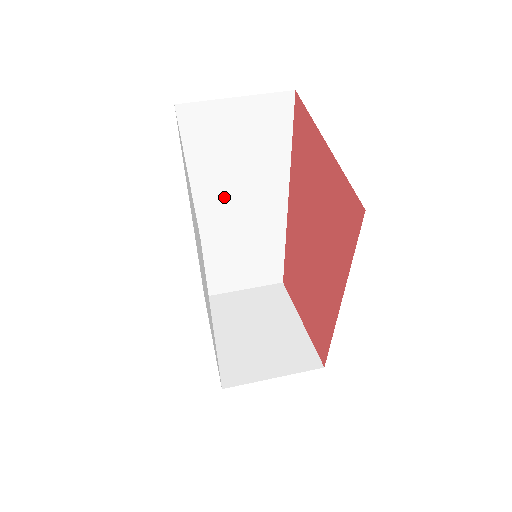
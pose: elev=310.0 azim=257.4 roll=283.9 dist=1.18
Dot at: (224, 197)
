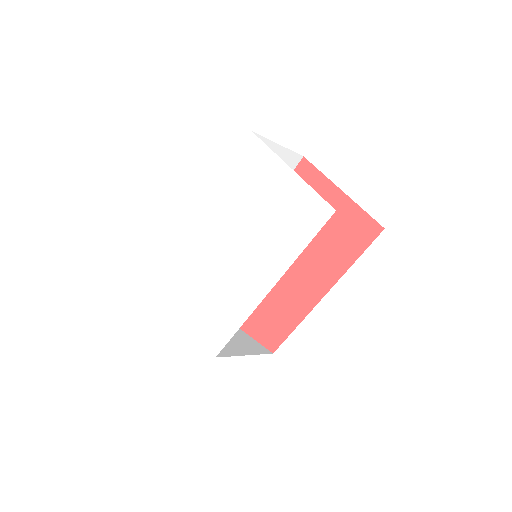
Dot at: occluded
